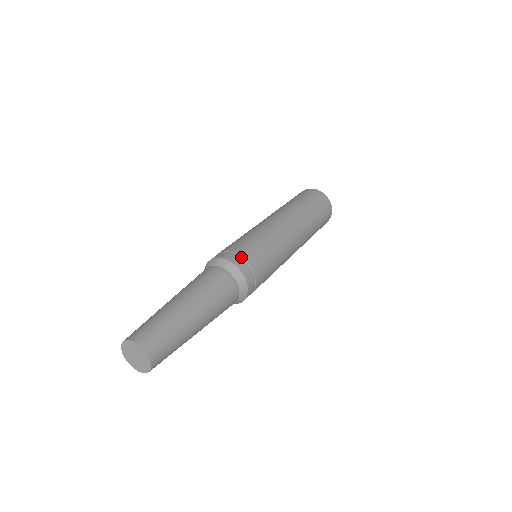
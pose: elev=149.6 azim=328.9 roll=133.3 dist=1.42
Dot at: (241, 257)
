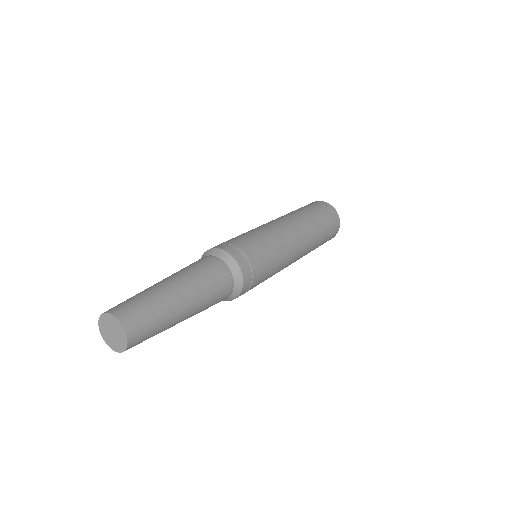
Dot at: (236, 247)
